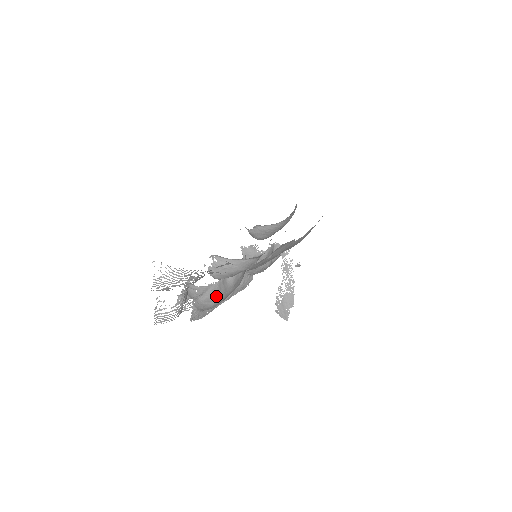
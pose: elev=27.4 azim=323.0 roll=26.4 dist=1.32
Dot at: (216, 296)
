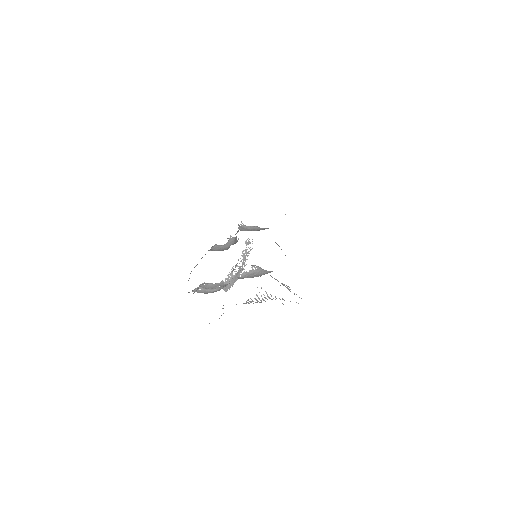
Dot at: occluded
